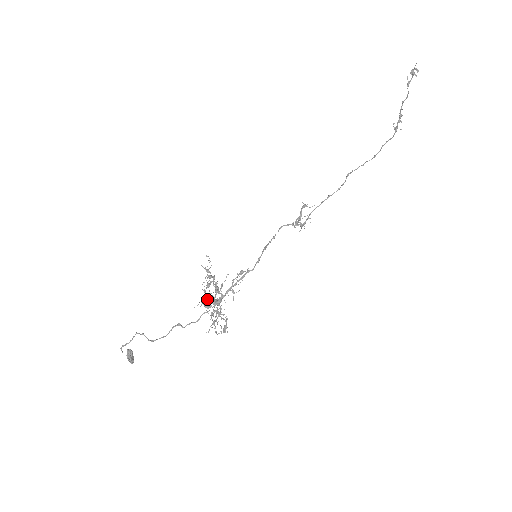
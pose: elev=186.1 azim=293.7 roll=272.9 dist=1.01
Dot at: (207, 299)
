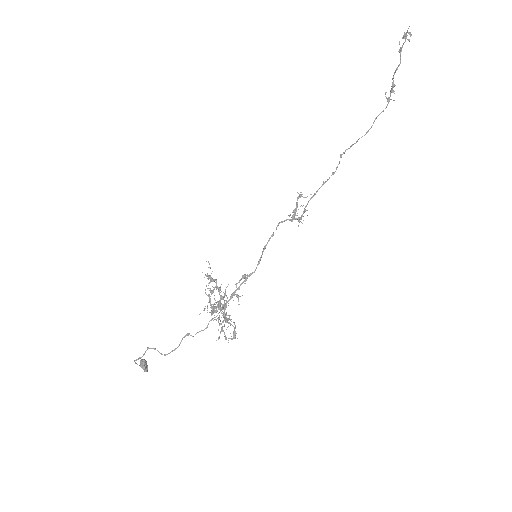
Dot at: (213, 307)
